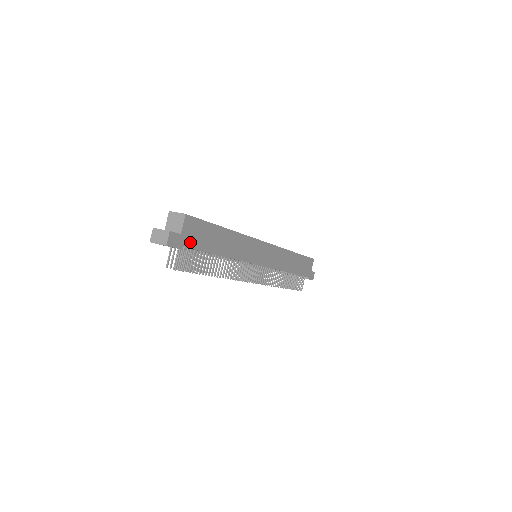
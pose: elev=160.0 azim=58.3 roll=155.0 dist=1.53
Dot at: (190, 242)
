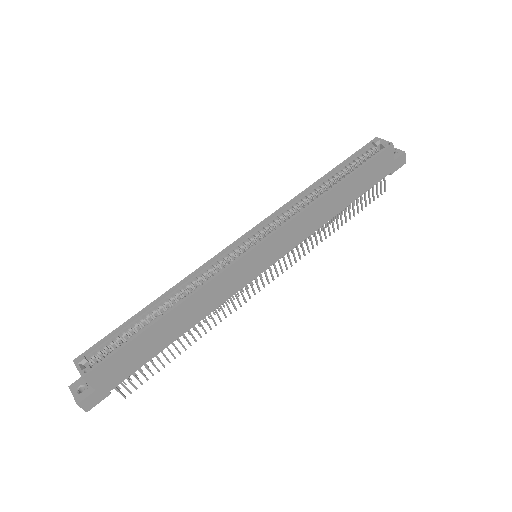
Dot at: (117, 379)
